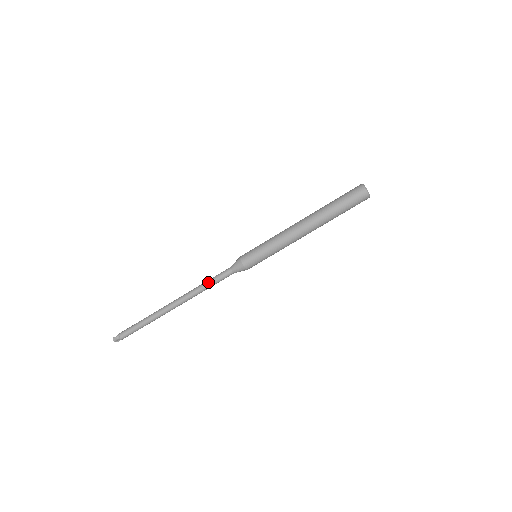
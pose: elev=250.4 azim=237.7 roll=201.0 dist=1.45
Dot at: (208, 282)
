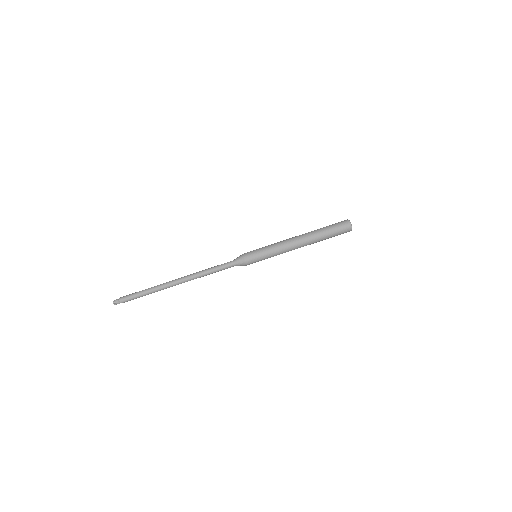
Dot at: (212, 268)
